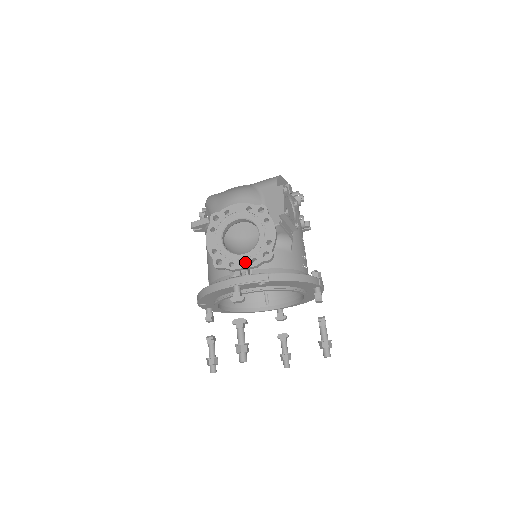
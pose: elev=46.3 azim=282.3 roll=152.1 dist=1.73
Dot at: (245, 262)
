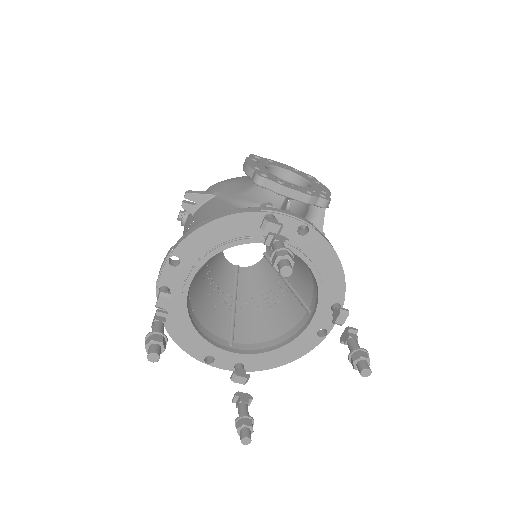
Dot at: (298, 188)
